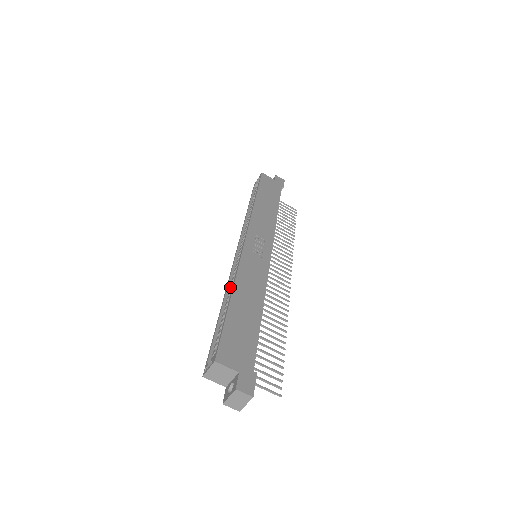
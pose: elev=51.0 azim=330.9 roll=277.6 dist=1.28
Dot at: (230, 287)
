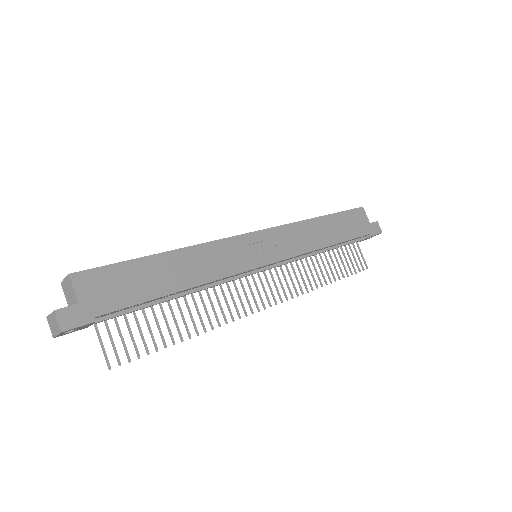
Dot at: occluded
